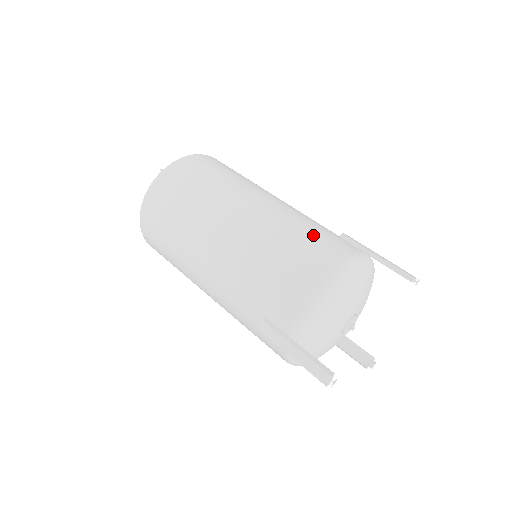
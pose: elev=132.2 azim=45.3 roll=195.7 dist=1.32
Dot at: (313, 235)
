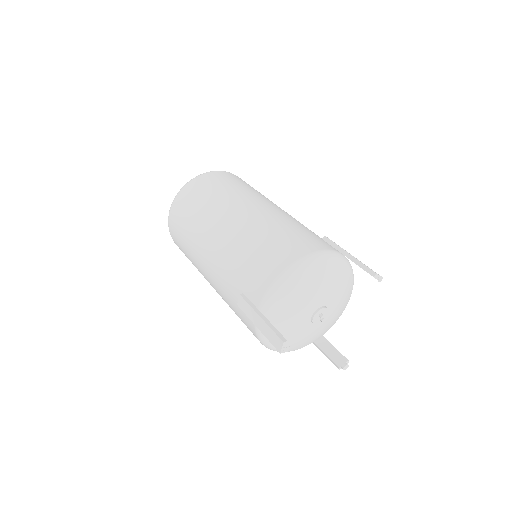
Dot at: (296, 232)
